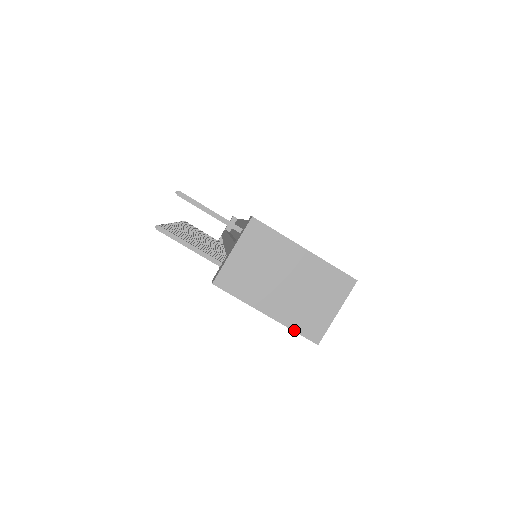
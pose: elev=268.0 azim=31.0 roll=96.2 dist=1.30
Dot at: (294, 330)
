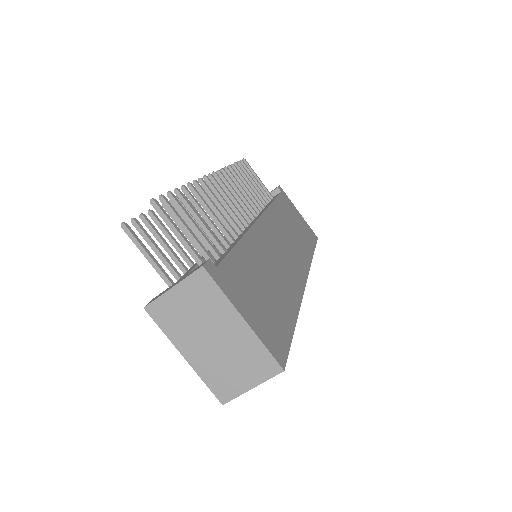
Dot at: (205, 382)
